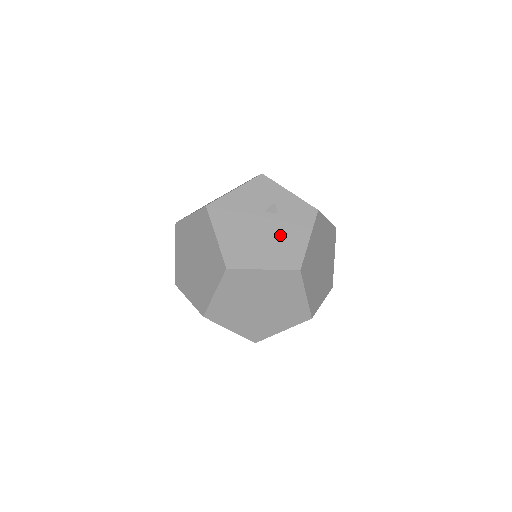
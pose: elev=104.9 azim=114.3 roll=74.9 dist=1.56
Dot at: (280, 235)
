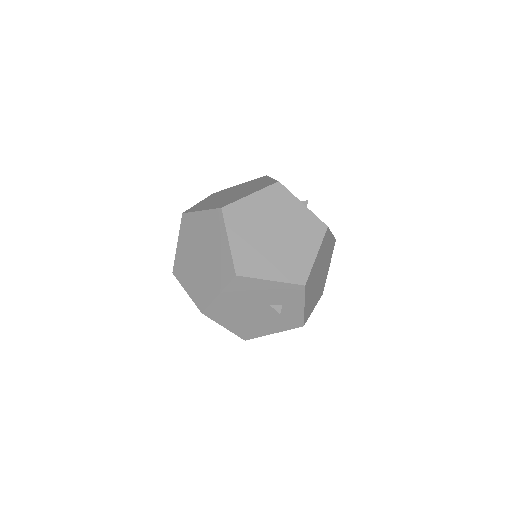
Dot at: (260, 321)
